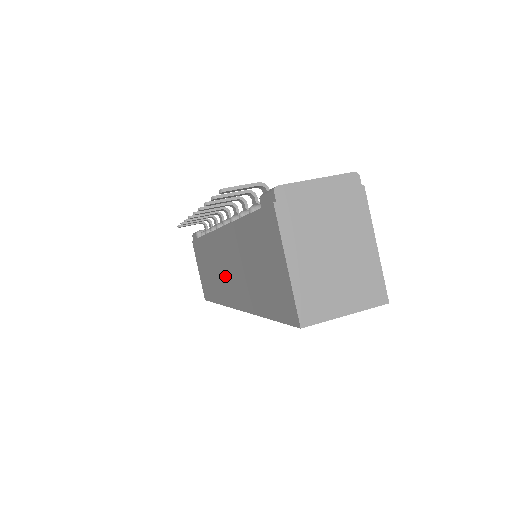
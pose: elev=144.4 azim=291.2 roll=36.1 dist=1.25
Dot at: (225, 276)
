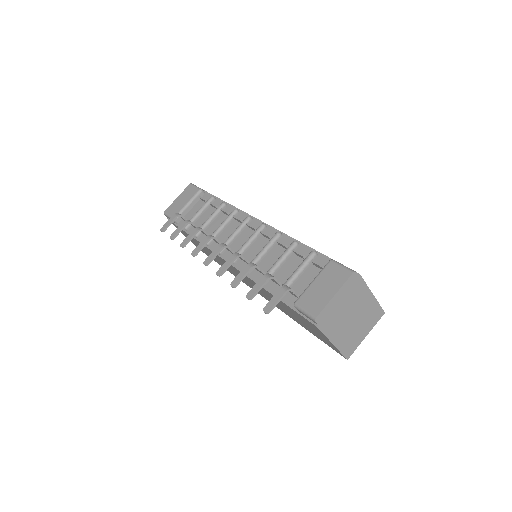
Dot at: occluded
